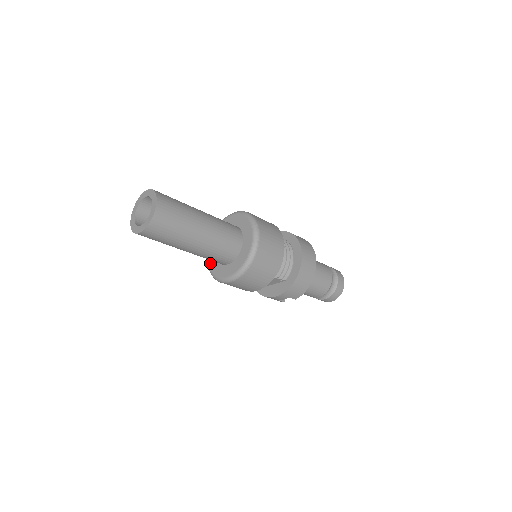
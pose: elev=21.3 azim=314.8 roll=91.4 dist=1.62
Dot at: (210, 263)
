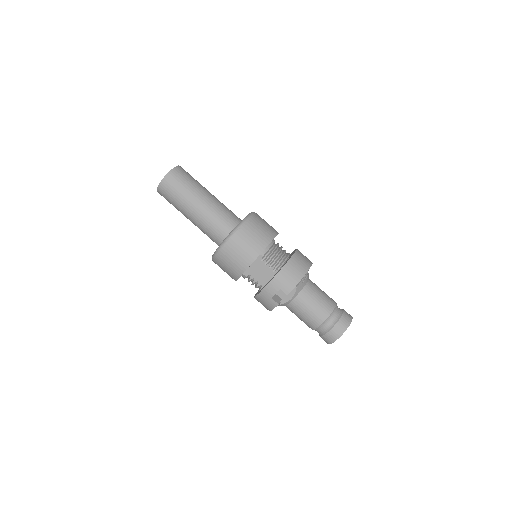
Dot at: occluded
